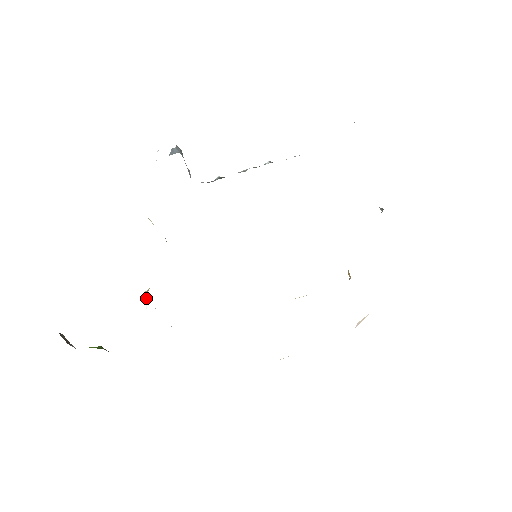
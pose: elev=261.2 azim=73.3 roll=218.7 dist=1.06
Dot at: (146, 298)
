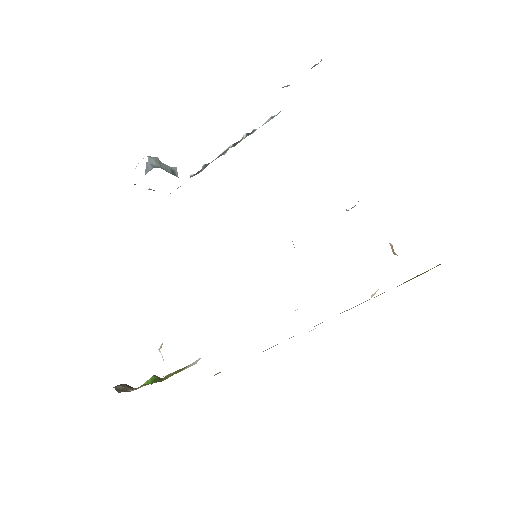
Dot at: occluded
